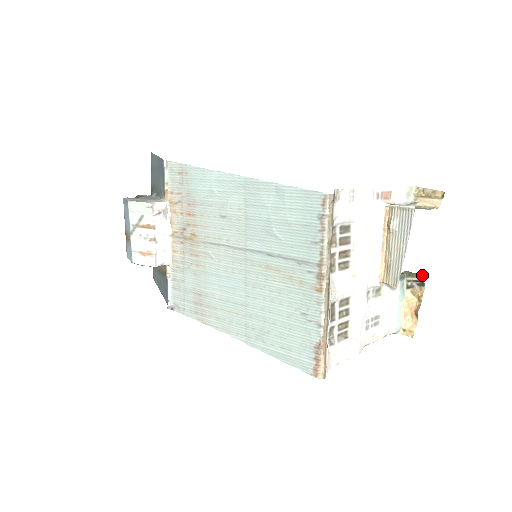
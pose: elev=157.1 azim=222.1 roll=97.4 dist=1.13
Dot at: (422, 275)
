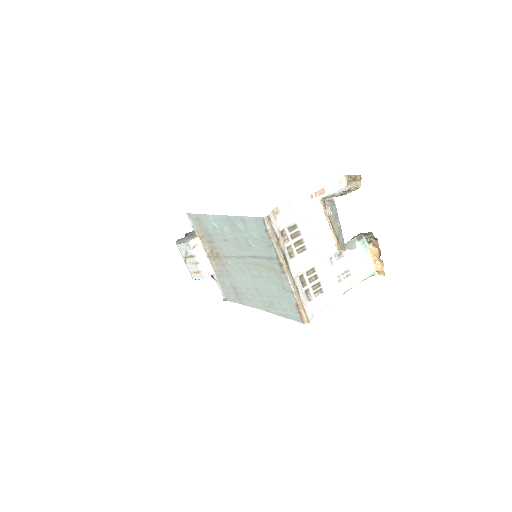
Dot at: (371, 233)
